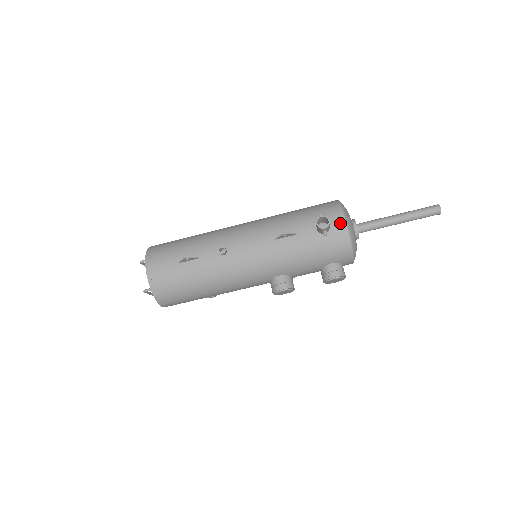
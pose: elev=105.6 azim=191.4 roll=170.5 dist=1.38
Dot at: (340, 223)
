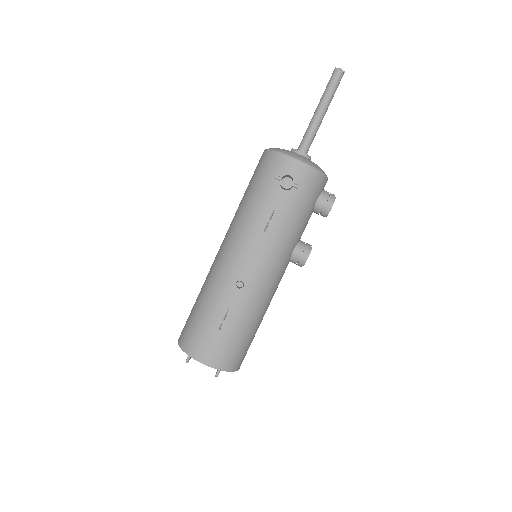
Dot at: (294, 166)
